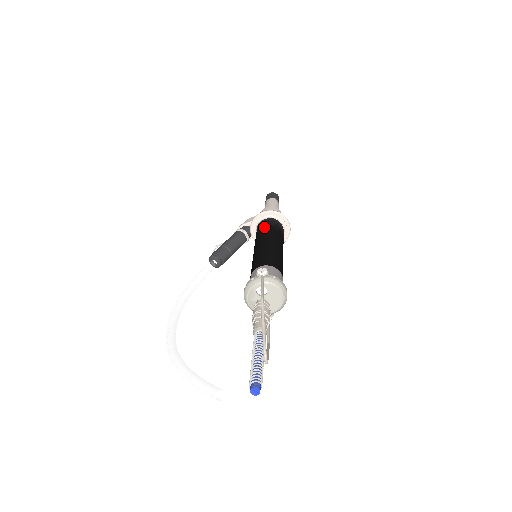
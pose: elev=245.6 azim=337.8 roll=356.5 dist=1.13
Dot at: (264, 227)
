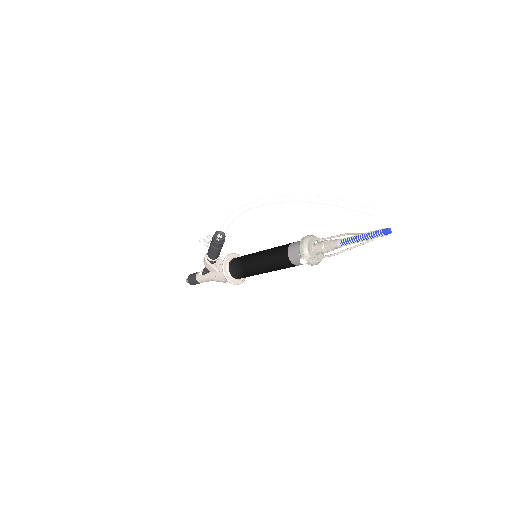
Dot at: occluded
